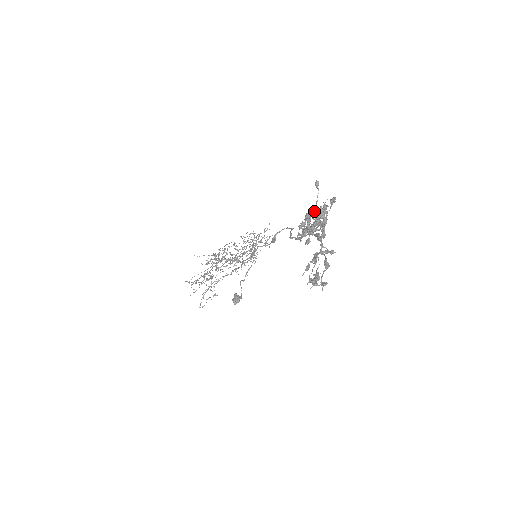
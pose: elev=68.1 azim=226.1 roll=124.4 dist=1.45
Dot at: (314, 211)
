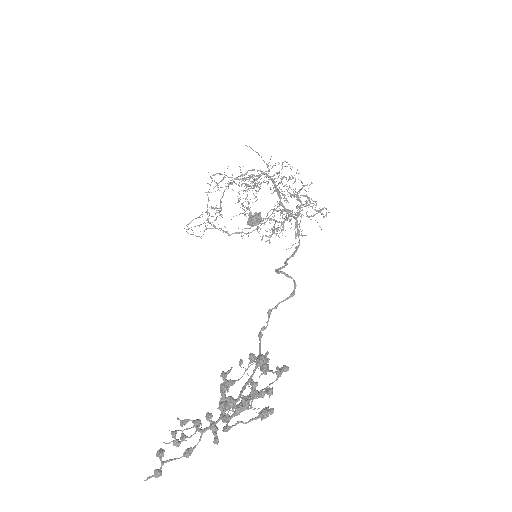
Dot at: (264, 372)
